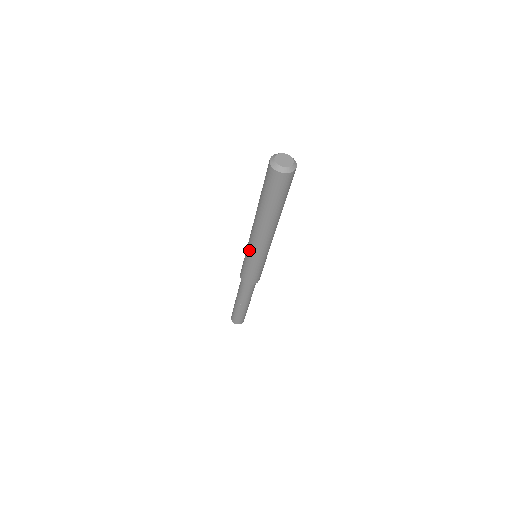
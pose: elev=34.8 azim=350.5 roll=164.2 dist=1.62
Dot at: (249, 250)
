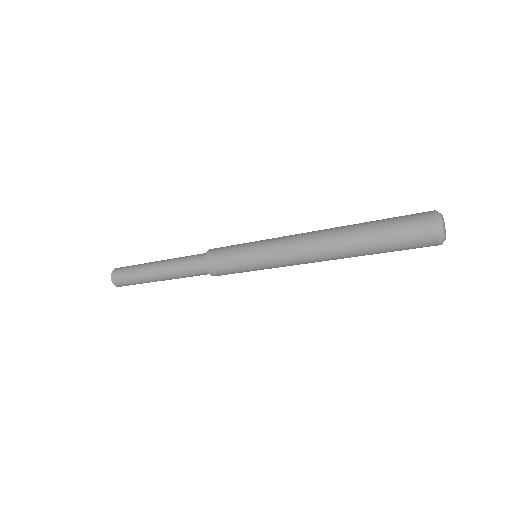
Dot at: (269, 245)
